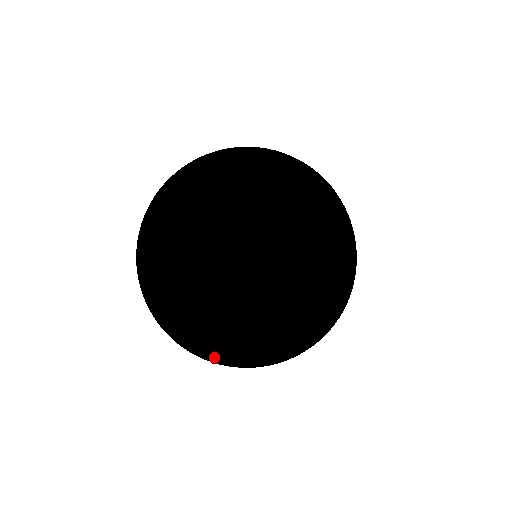
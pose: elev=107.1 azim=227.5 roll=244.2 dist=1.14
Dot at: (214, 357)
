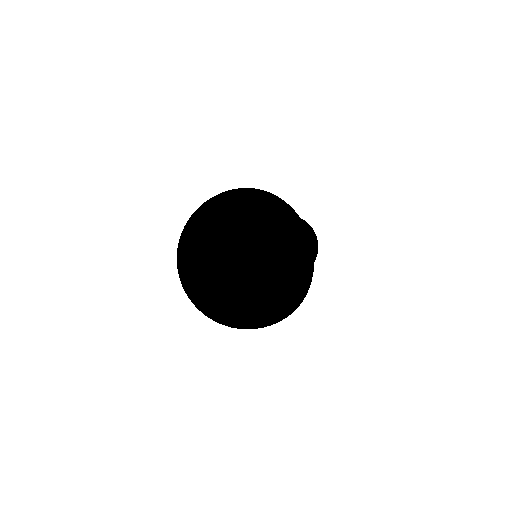
Dot at: occluded
